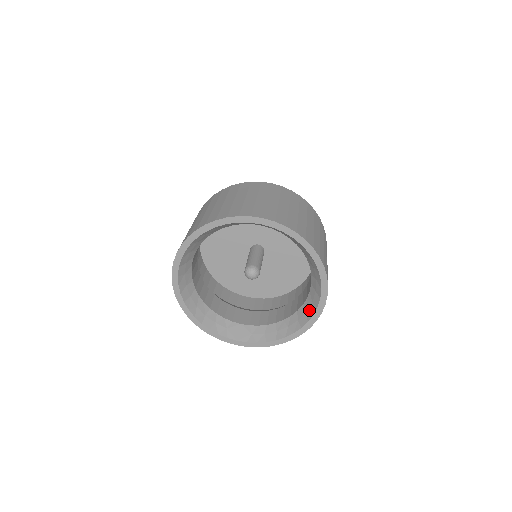
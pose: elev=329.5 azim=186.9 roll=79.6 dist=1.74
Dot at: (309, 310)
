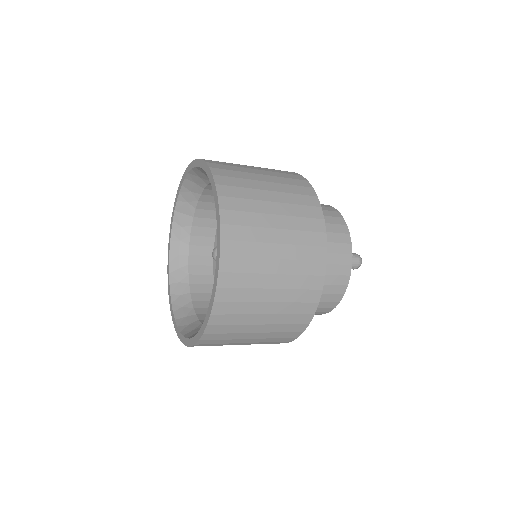
Dot at: occluded
